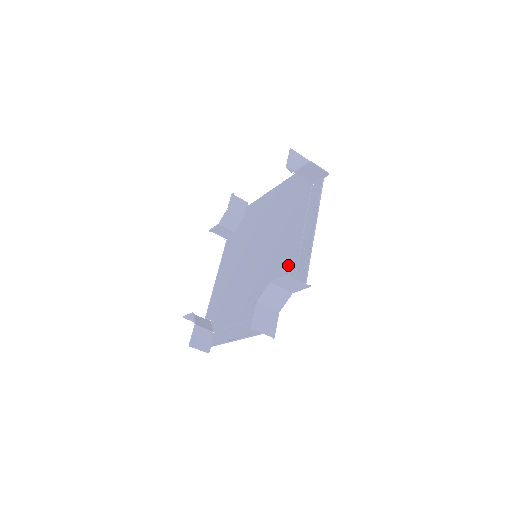
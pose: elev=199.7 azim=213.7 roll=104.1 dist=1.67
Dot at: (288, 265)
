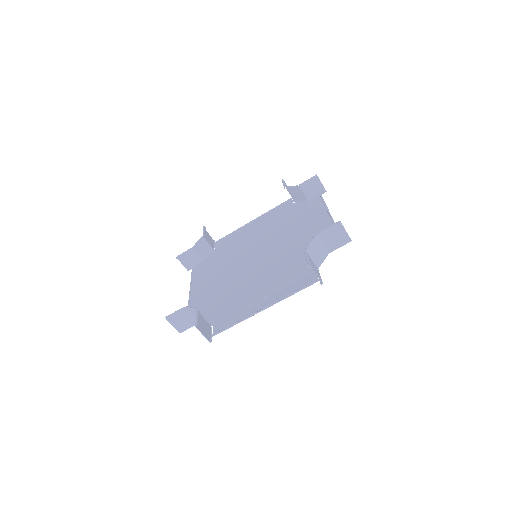
Dot at: (237, 302)
